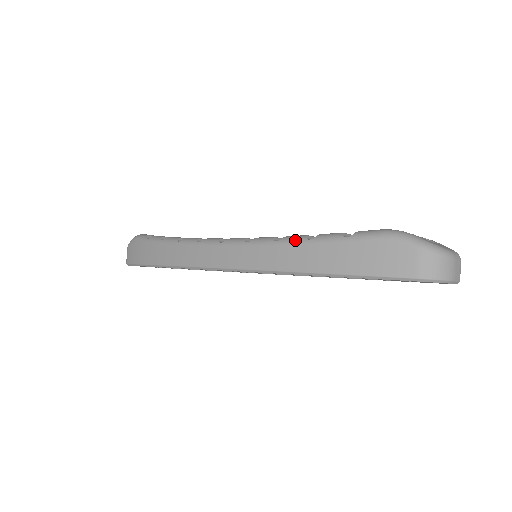
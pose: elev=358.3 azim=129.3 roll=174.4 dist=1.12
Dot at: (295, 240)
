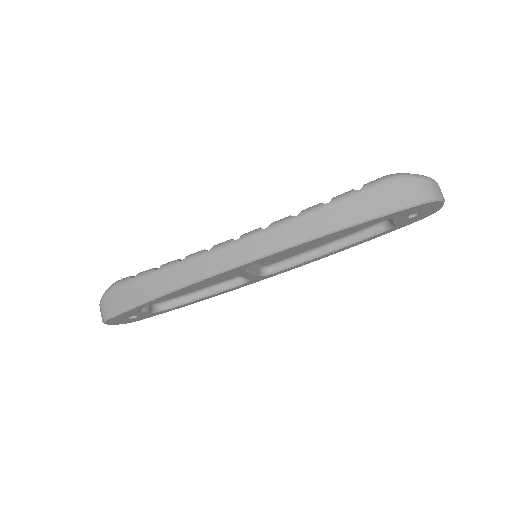
Dot at: (314, 208)
